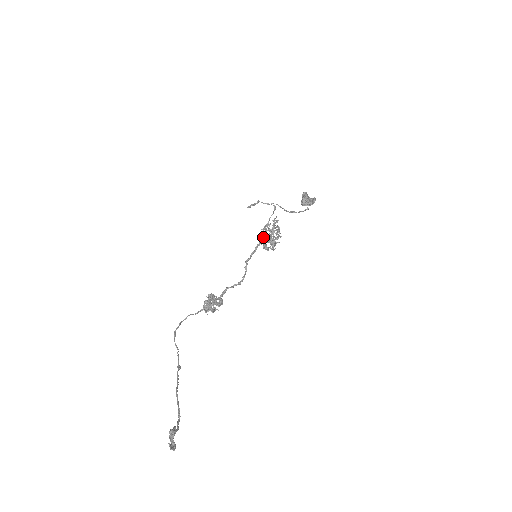
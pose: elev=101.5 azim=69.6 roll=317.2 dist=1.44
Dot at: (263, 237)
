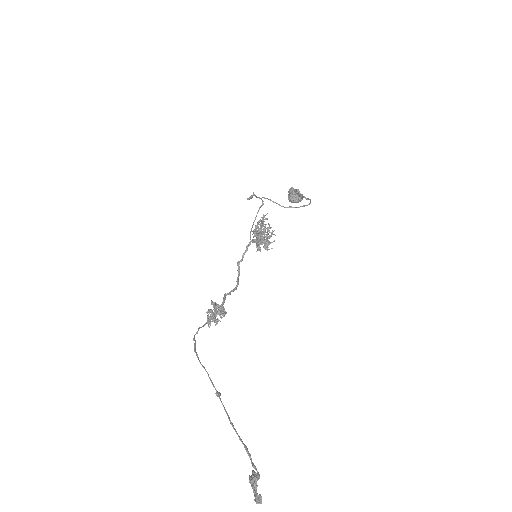
Dot at: (259, 235)
